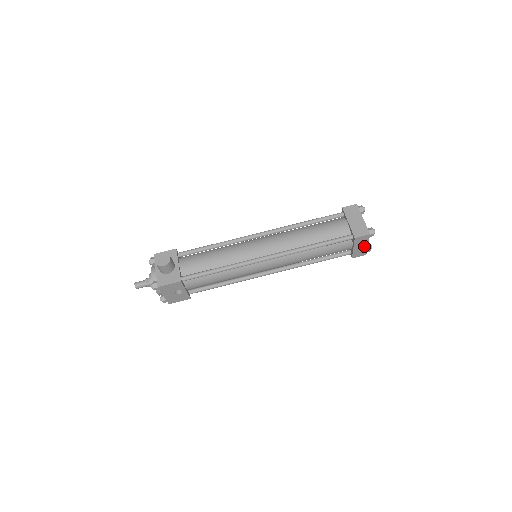
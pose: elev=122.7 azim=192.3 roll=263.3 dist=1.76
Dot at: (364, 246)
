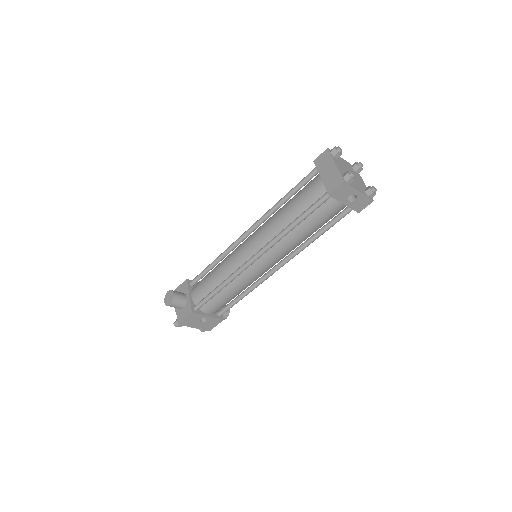
Dot at: (356, 195)
